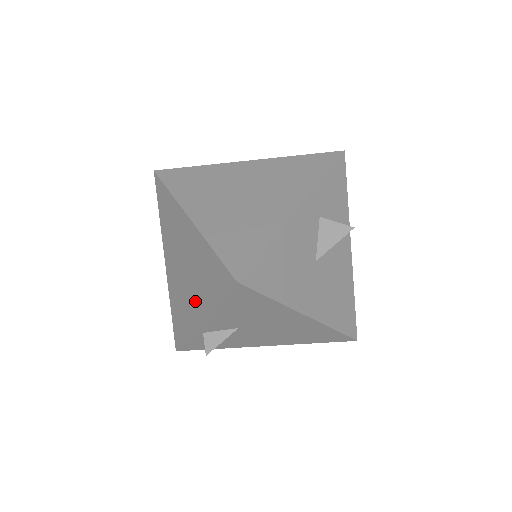
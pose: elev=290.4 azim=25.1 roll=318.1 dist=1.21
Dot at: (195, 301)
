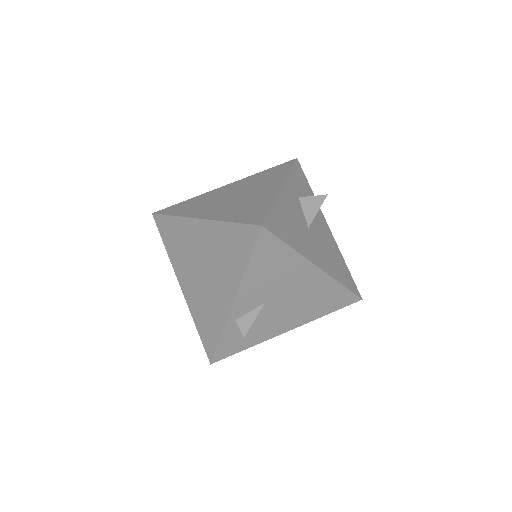
Dot at: (222, 287)
